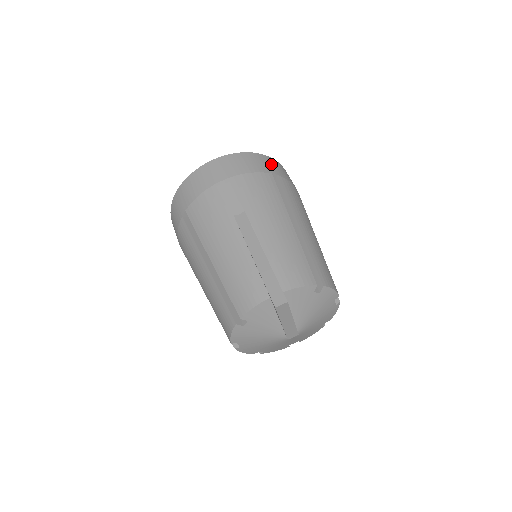
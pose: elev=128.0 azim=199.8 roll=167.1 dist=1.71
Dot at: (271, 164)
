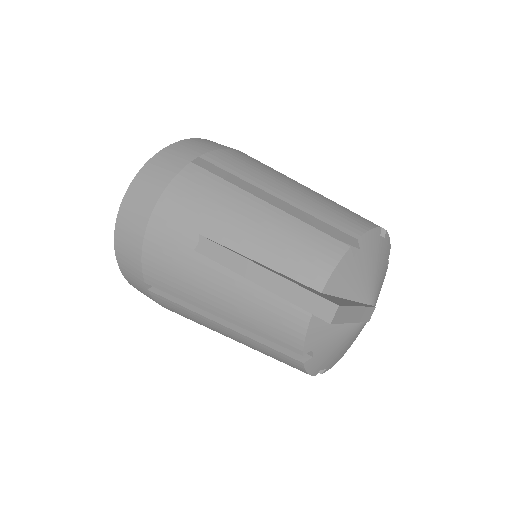
Dot at: (181, 151)
